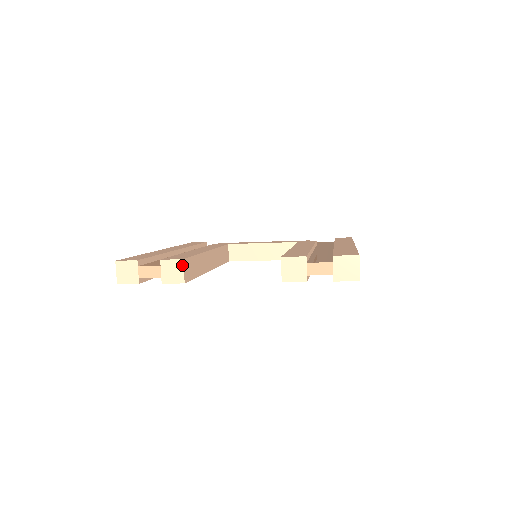
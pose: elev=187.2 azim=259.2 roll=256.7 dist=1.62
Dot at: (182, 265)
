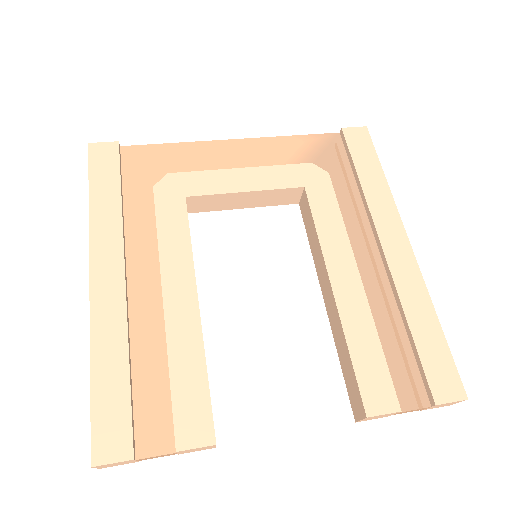
Dot at: (213, 446)
